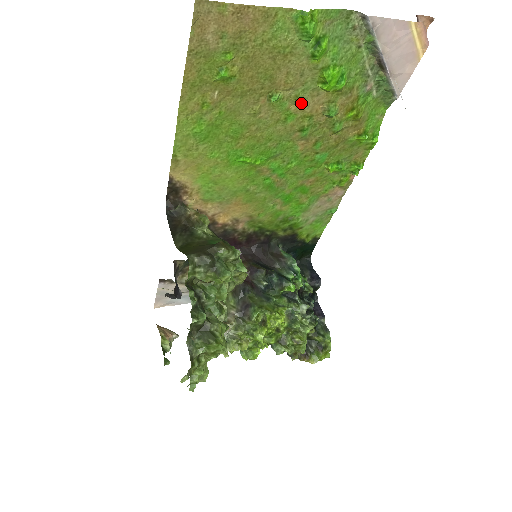
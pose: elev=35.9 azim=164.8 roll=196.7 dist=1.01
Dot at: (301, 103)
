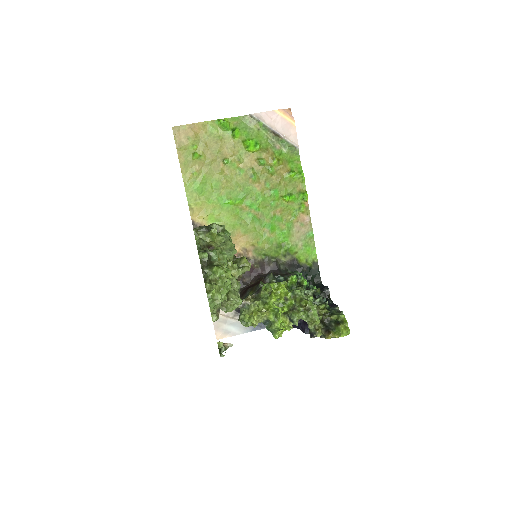
Dot at: (243, 162)
